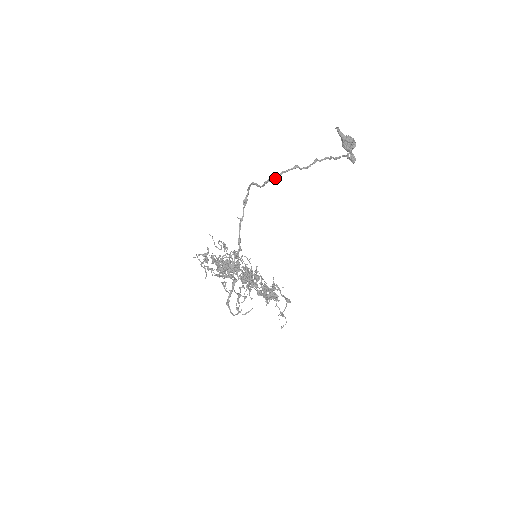
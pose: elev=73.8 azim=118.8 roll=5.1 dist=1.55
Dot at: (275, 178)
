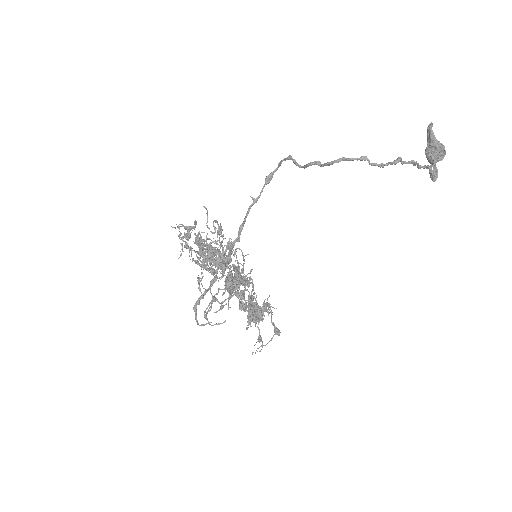
Dot at: (328, 163)
